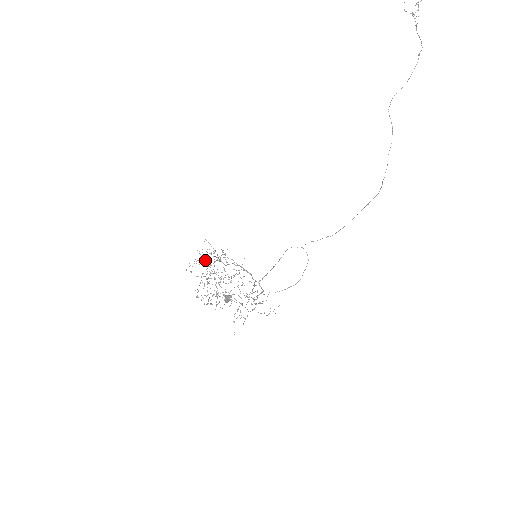
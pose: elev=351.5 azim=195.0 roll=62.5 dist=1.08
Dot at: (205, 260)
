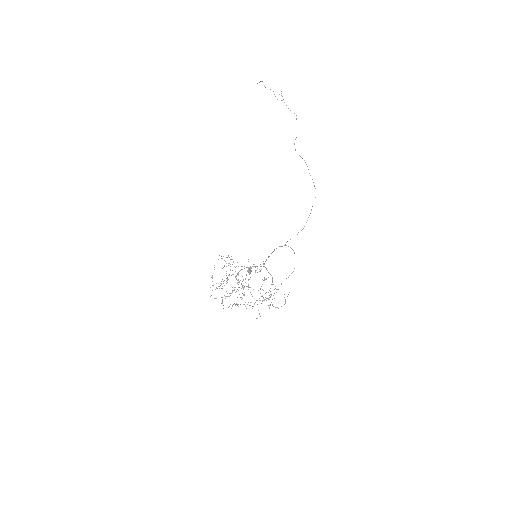
Dot at: (219, 288)
